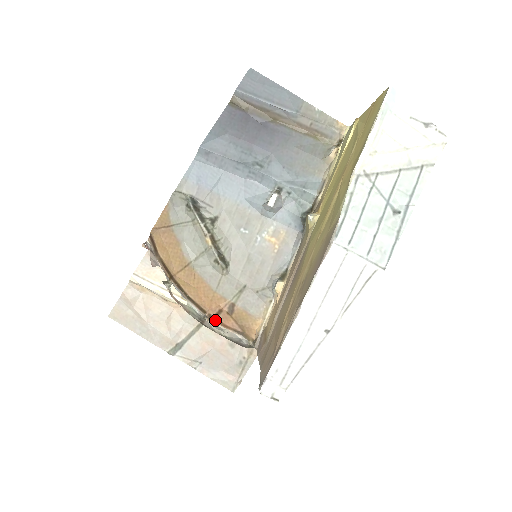
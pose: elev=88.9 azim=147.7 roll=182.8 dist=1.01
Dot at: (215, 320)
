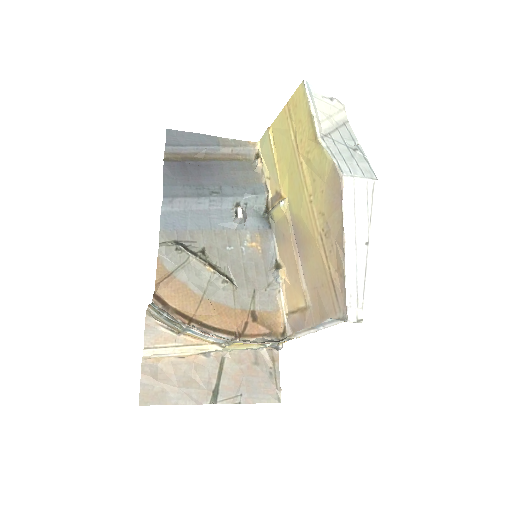
Dot at: (244, 336)
